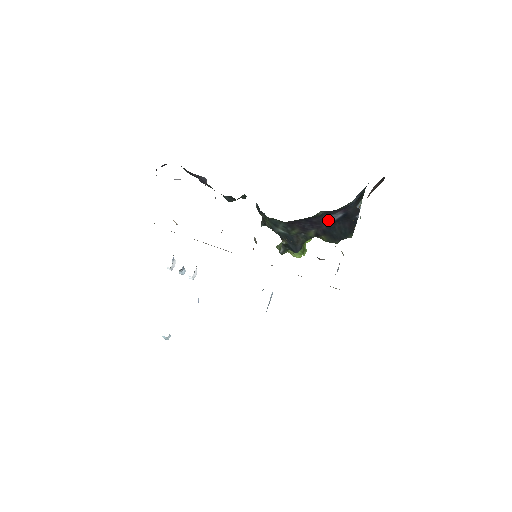
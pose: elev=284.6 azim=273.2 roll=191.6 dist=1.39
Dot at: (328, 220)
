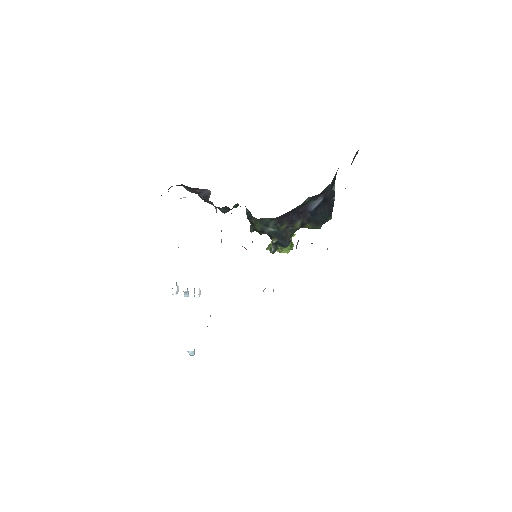
Dot at: (312, 207)
